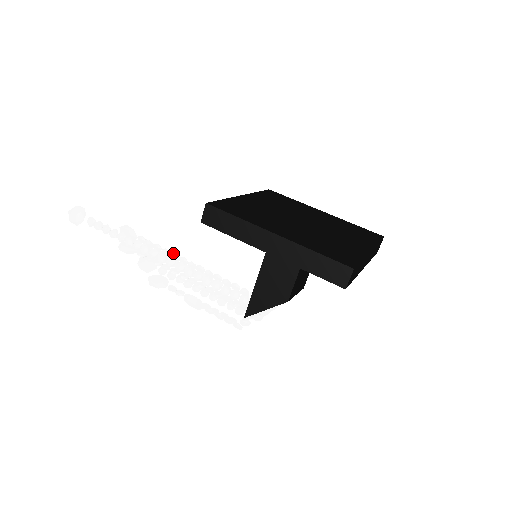
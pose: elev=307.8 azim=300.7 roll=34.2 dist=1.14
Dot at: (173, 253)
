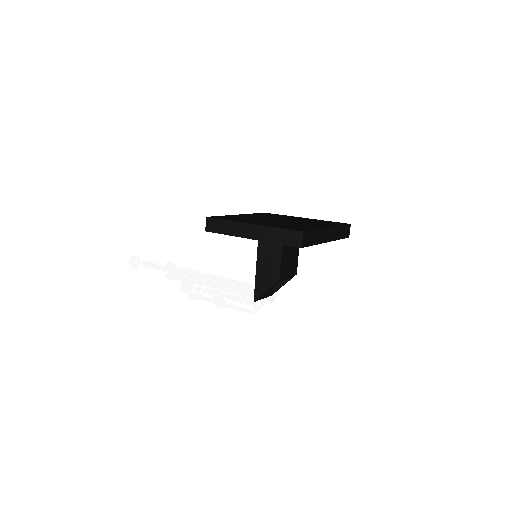
Dot at: (202, 272)
